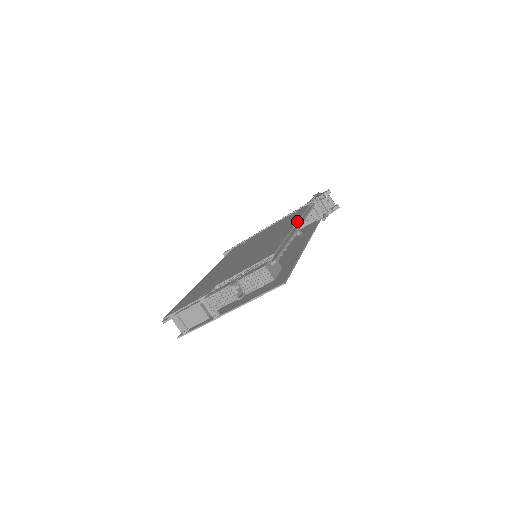
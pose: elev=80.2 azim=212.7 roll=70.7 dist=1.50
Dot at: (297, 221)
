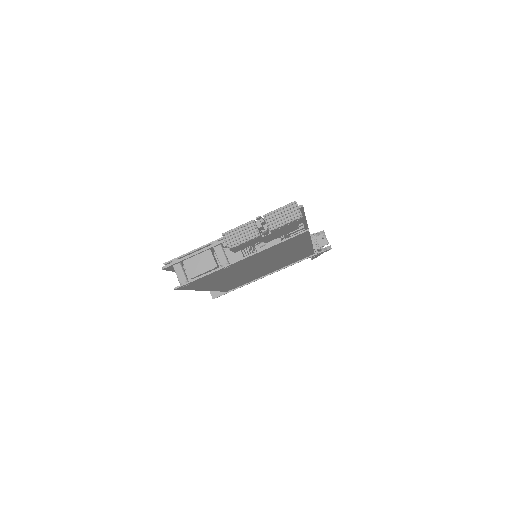
Dot at: occluded
